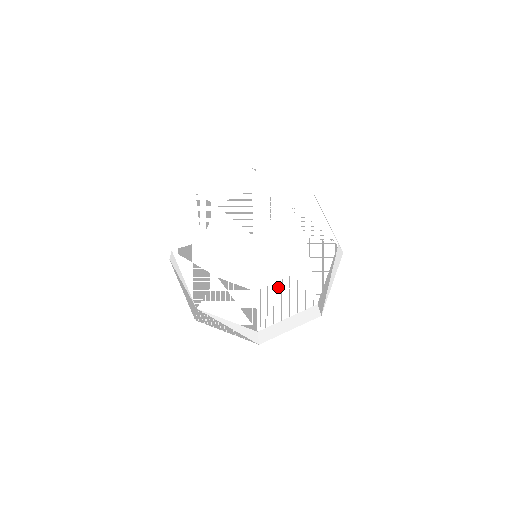
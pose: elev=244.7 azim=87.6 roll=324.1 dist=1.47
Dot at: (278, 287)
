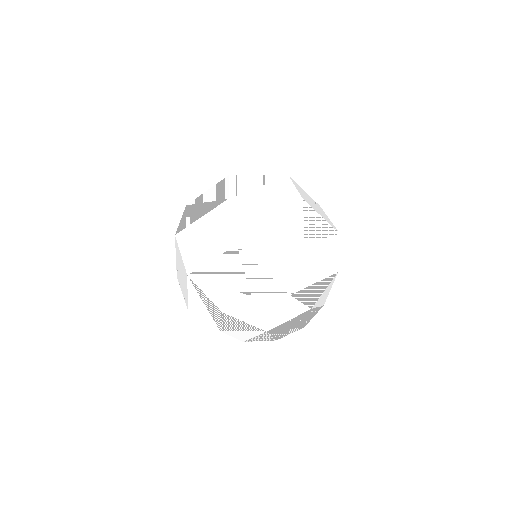
Dot at: occluded
